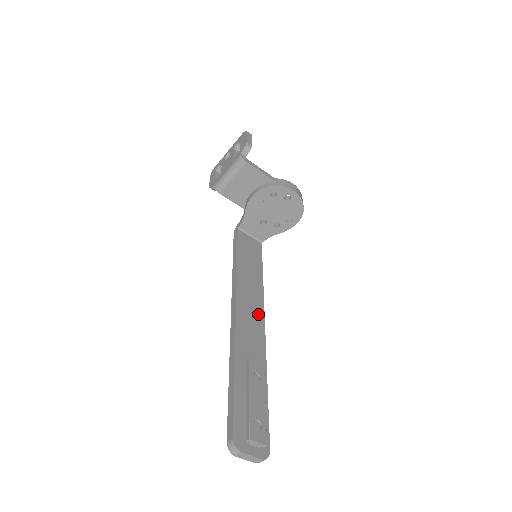
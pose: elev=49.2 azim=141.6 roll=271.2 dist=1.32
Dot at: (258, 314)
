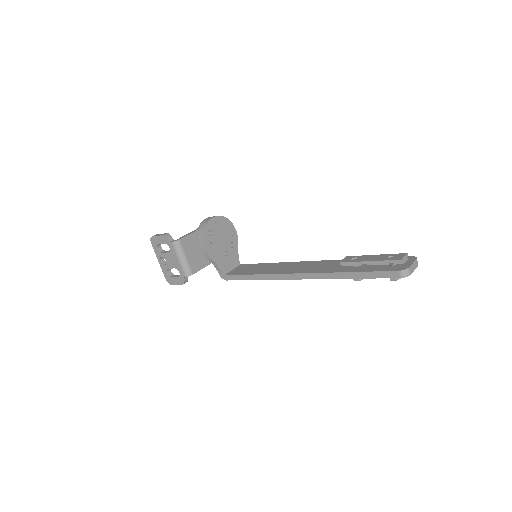
Dot at: (303, 264)
